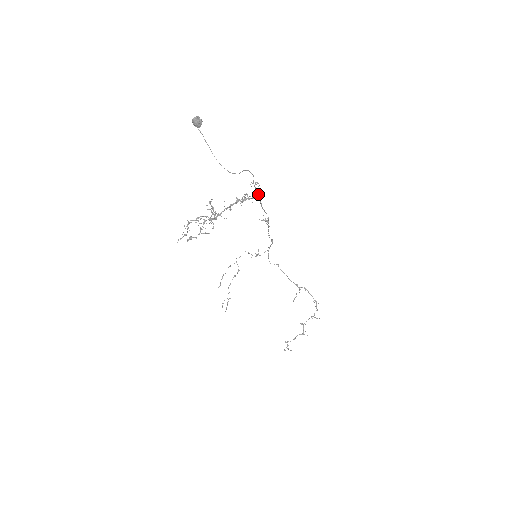
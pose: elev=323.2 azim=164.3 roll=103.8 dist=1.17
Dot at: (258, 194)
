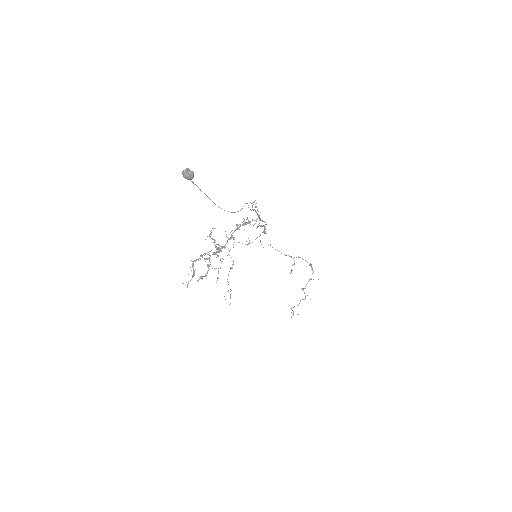
Dot at: (258, 215)
